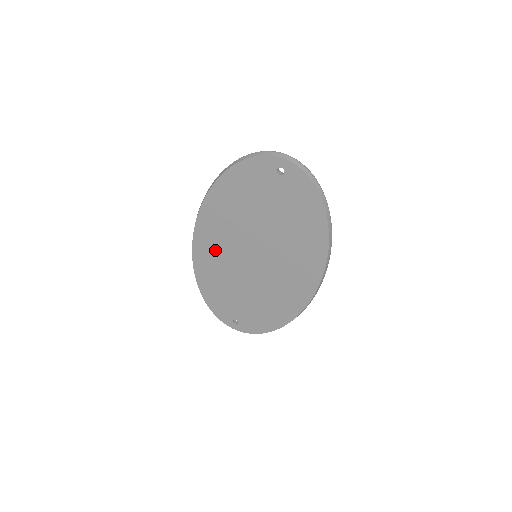
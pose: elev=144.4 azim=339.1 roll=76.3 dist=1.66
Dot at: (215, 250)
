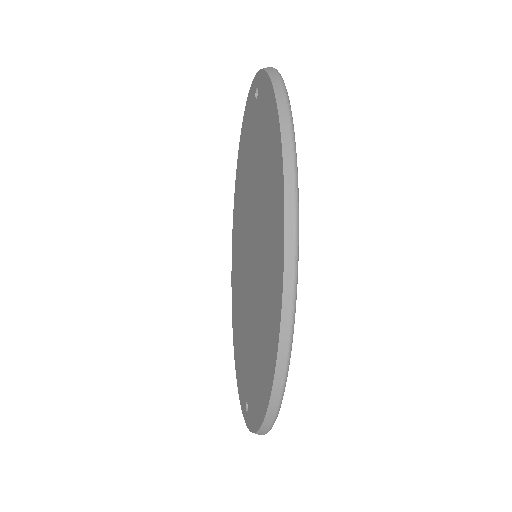
Dot at: (238, 266)
